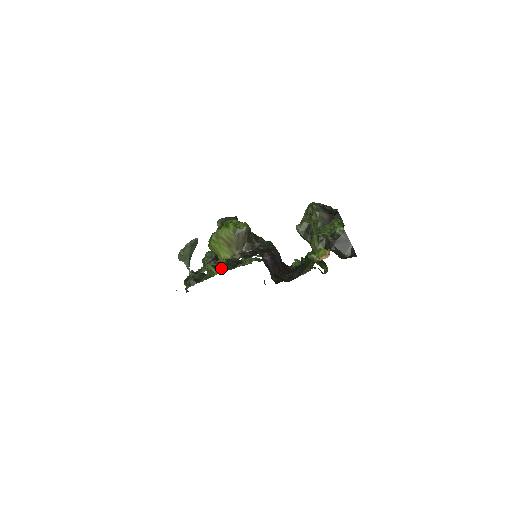
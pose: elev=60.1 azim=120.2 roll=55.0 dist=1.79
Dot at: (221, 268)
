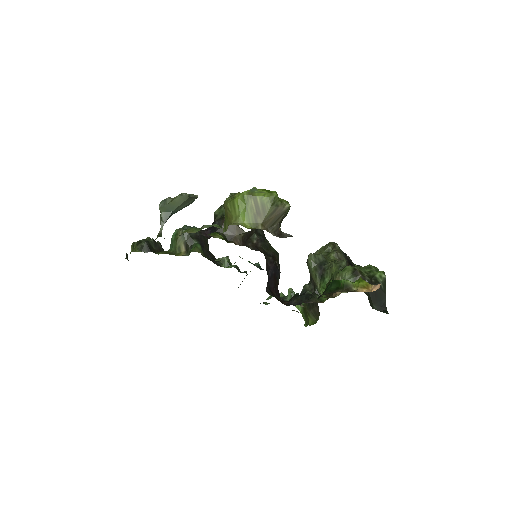
Dot at: (198, 249)
